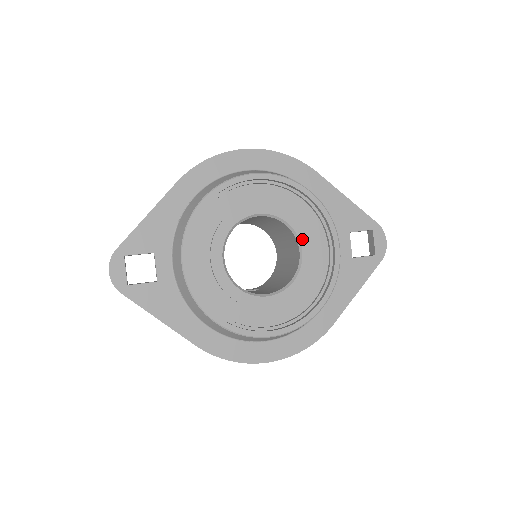
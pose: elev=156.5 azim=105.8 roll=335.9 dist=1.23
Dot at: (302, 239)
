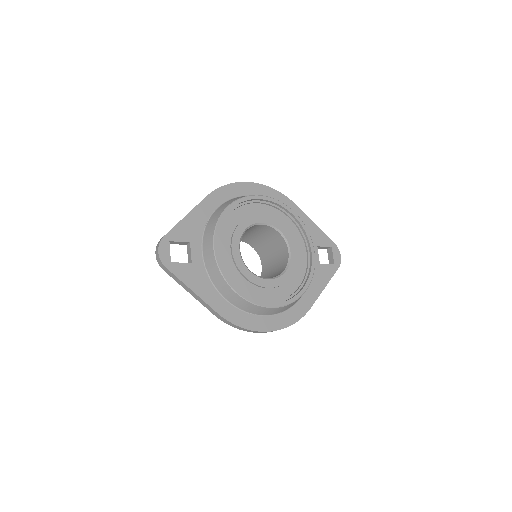
Dot at: (290, 243)
